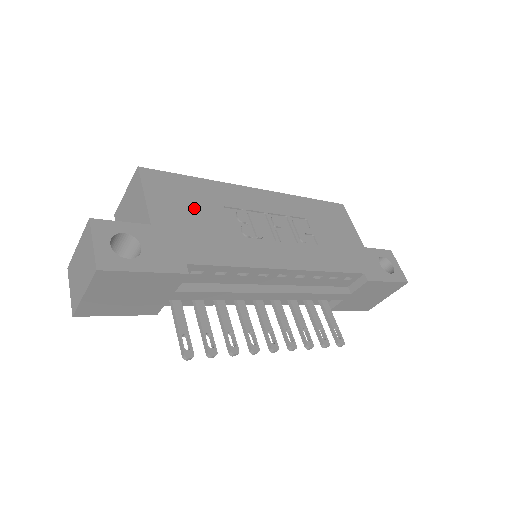
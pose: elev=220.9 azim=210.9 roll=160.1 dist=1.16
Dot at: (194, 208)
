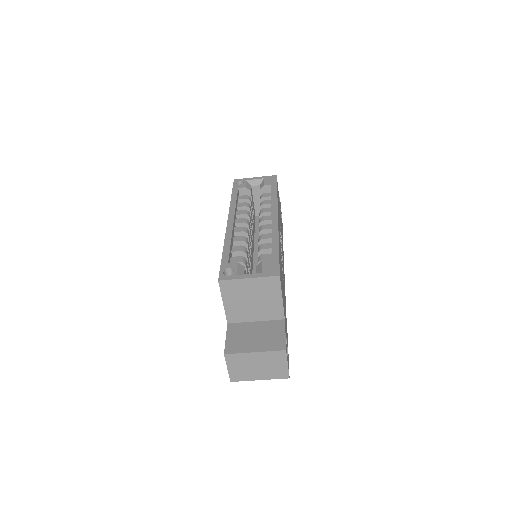
Dot at: occluded
